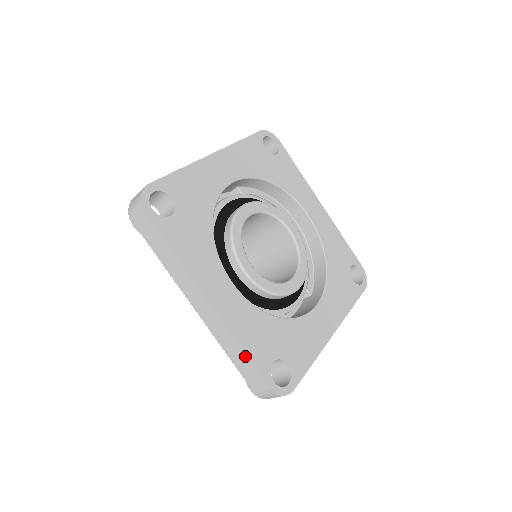
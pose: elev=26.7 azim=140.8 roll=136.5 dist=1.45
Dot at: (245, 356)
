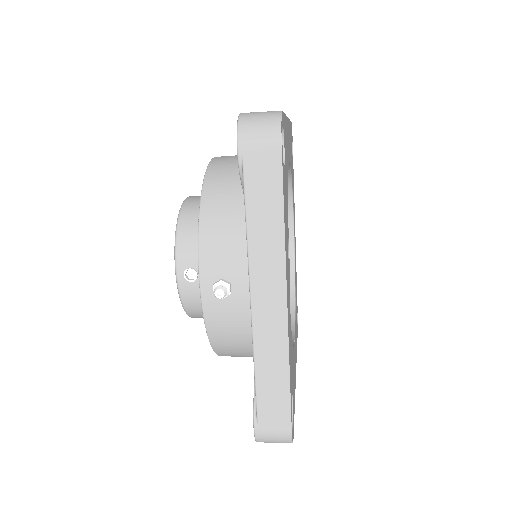
Dot at: (287, 383)
